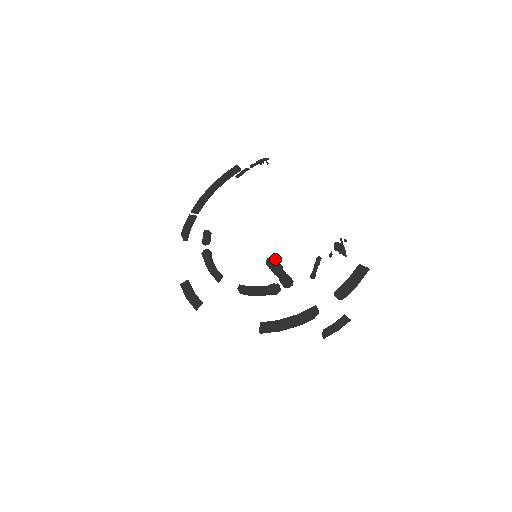
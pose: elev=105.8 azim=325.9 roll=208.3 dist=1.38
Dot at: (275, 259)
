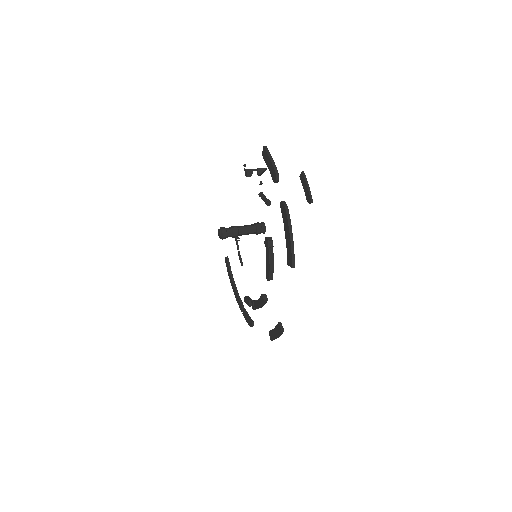
Dot at: (218, 229)
